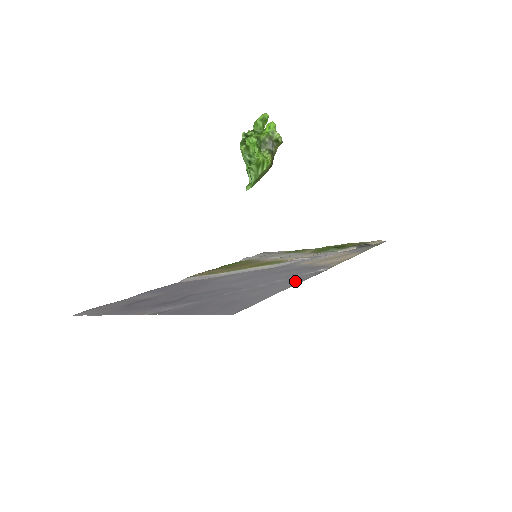
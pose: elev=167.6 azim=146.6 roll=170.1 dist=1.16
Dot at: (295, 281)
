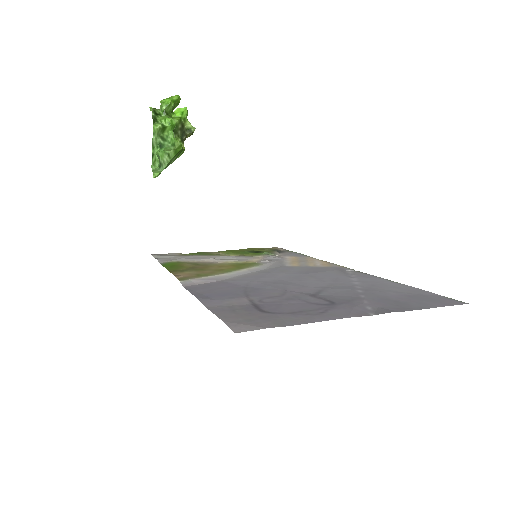
Dot at: (377, 278)
